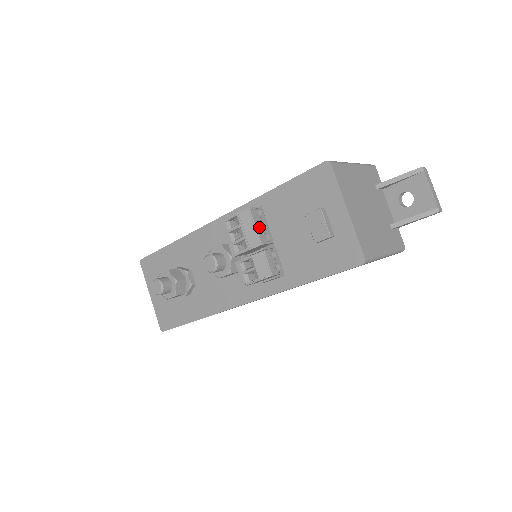
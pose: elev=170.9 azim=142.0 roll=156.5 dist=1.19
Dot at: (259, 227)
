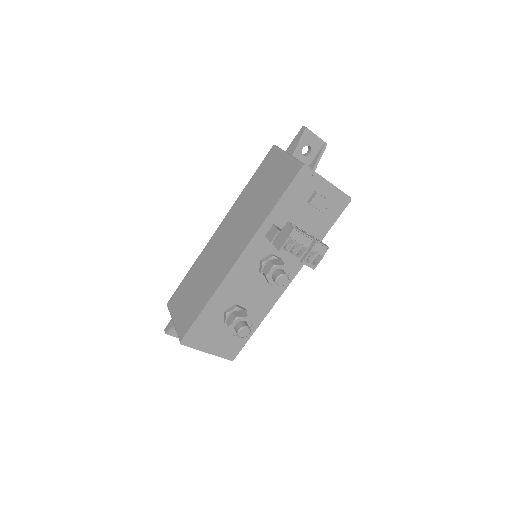
Dot at: (303, 232)
